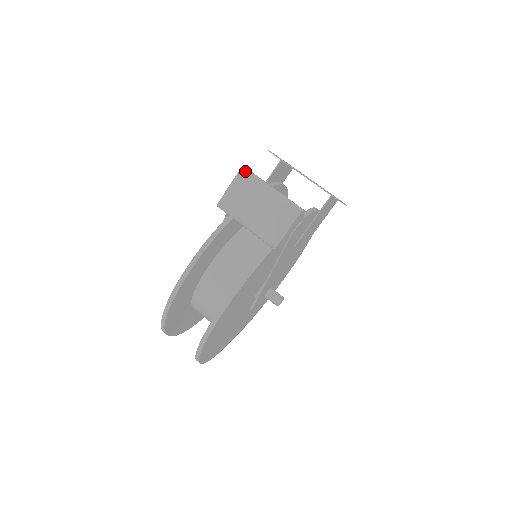
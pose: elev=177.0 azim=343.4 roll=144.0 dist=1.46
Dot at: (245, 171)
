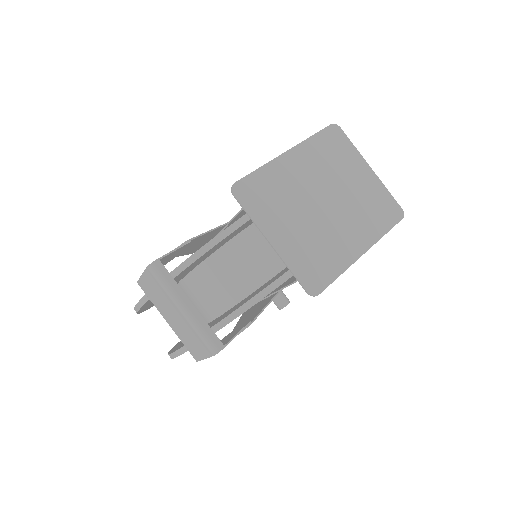
Dot at: (152, 272)
